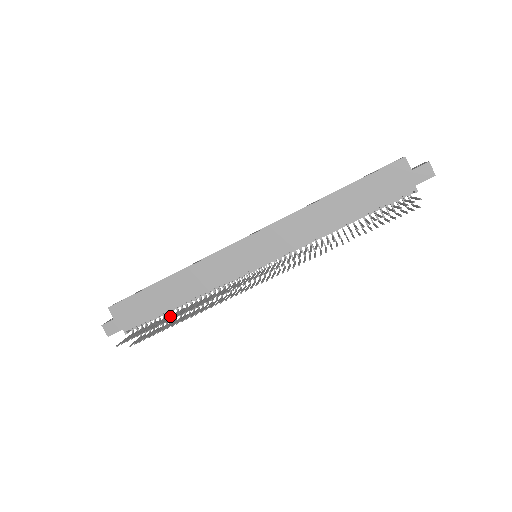
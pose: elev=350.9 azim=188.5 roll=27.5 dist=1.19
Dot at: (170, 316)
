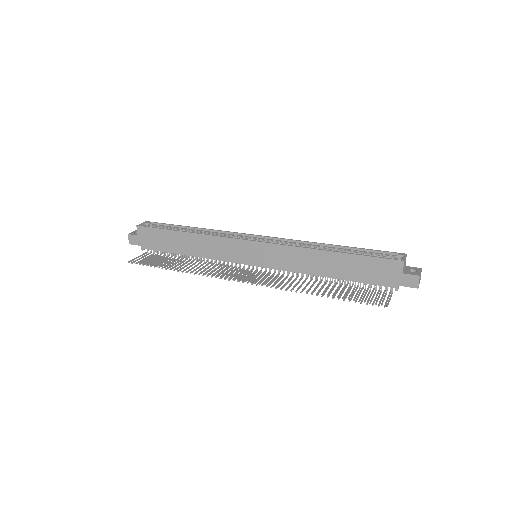
Dot at: (175, 260)
